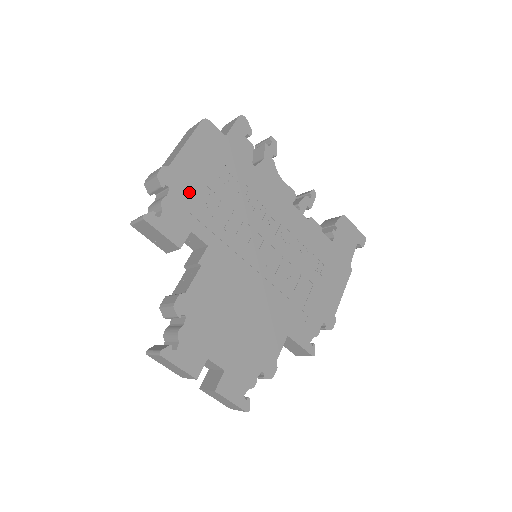
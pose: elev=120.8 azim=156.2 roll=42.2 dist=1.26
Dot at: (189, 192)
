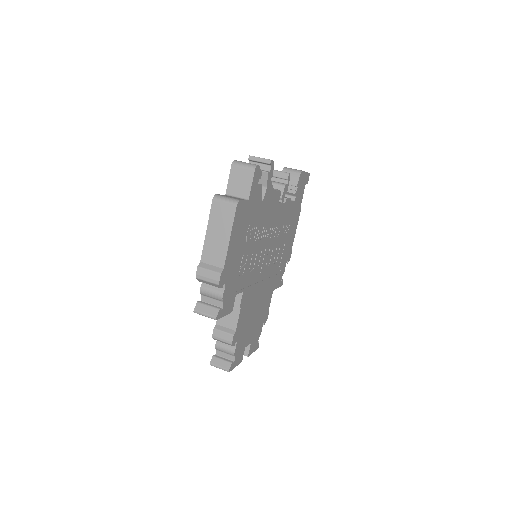
Dot at: (234, 272)
